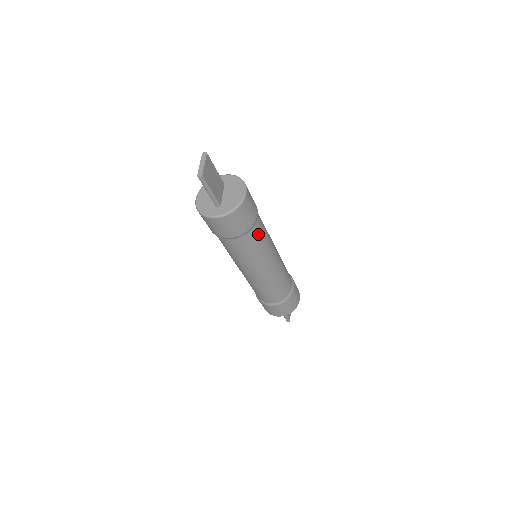
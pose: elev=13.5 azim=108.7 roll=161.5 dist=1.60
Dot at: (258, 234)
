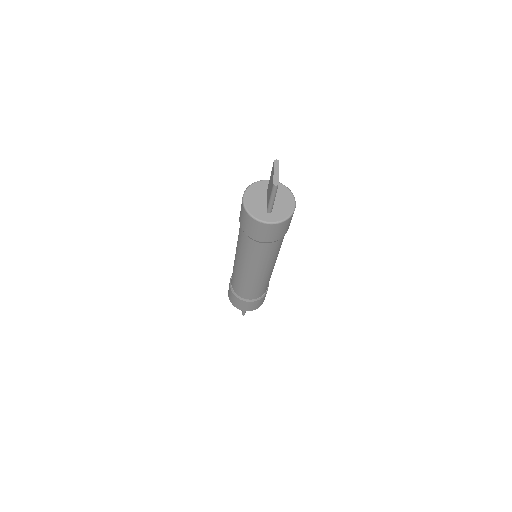
Dot at: occluded
